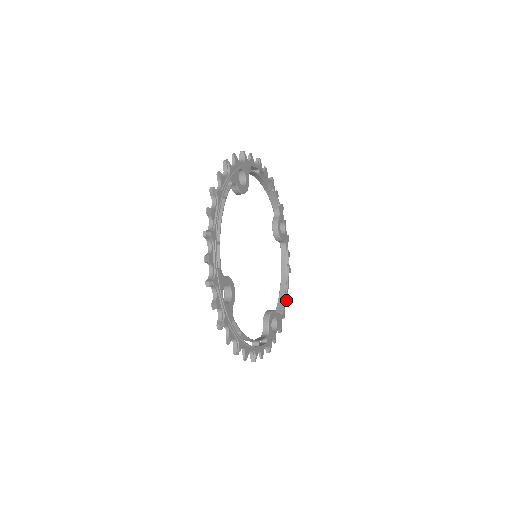
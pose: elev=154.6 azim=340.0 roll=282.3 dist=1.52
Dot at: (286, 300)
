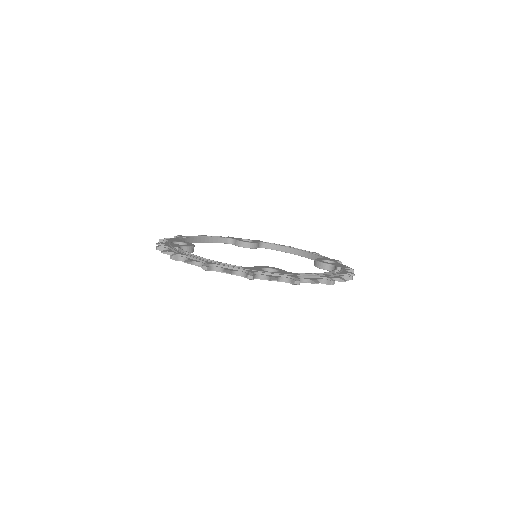
Dot at: (323, 277)
